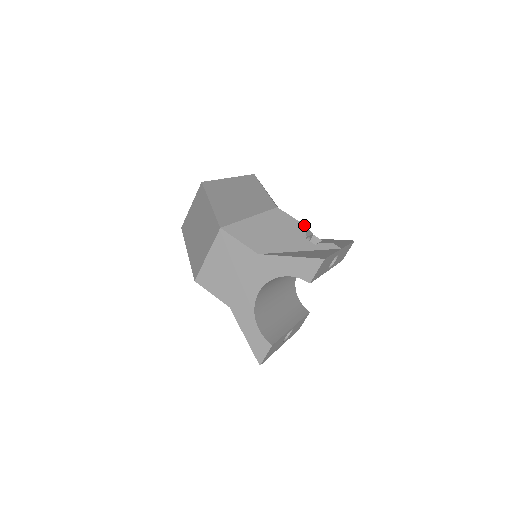
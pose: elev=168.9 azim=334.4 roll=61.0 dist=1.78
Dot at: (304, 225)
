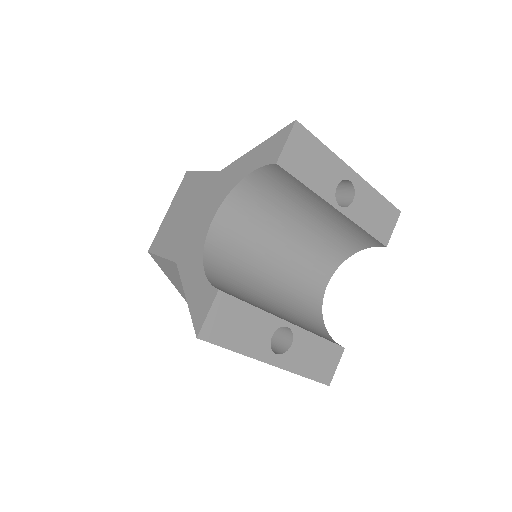
Dot at: occluded
